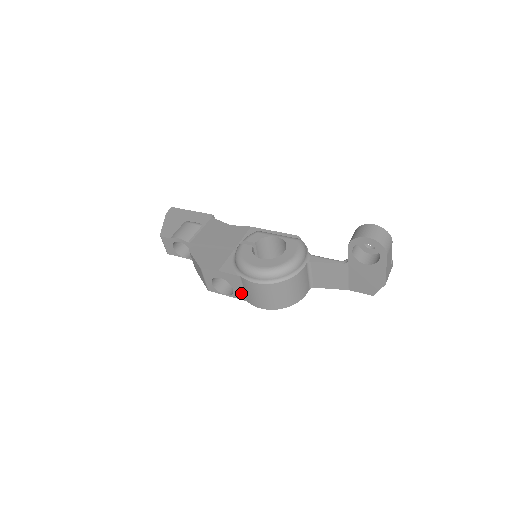
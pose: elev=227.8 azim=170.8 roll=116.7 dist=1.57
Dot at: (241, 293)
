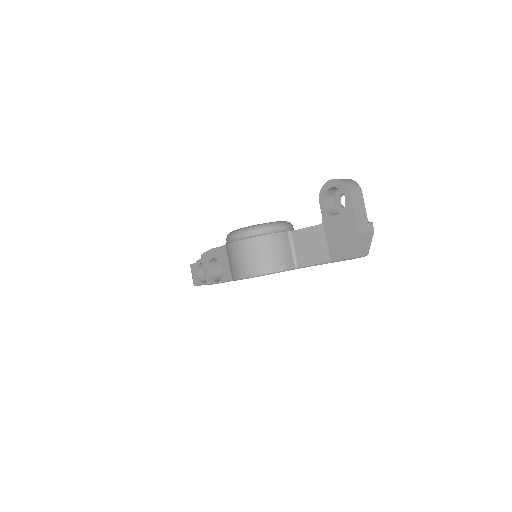
Dot at: (228, 270)
